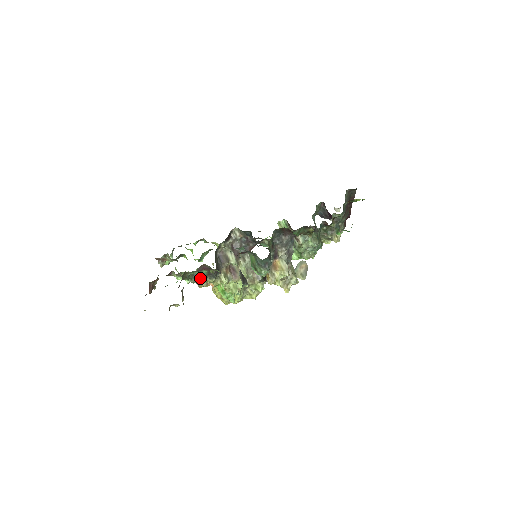
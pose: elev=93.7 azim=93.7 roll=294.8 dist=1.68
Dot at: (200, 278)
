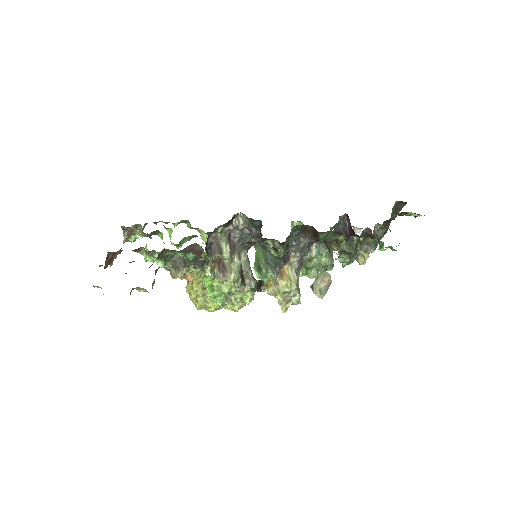
Dot at: (180, 263)
